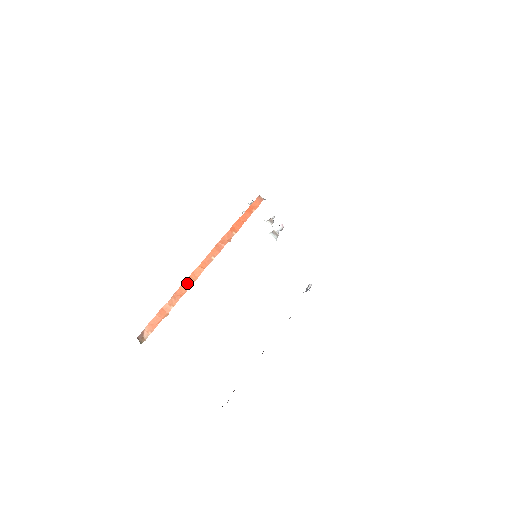
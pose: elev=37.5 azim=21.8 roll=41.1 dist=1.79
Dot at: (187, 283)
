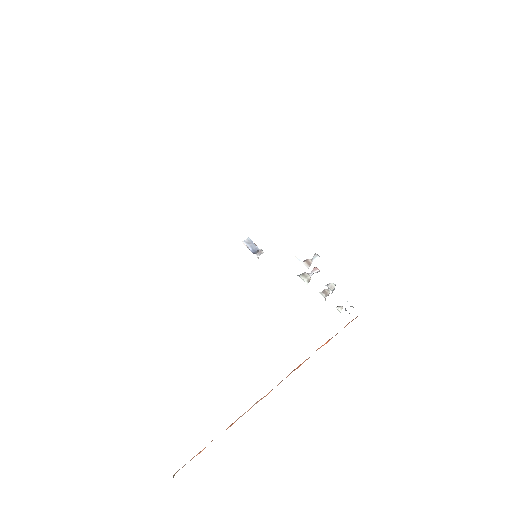
Dot at: occluded
